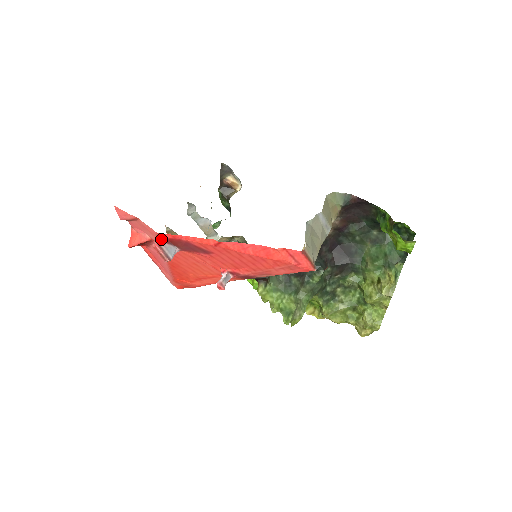
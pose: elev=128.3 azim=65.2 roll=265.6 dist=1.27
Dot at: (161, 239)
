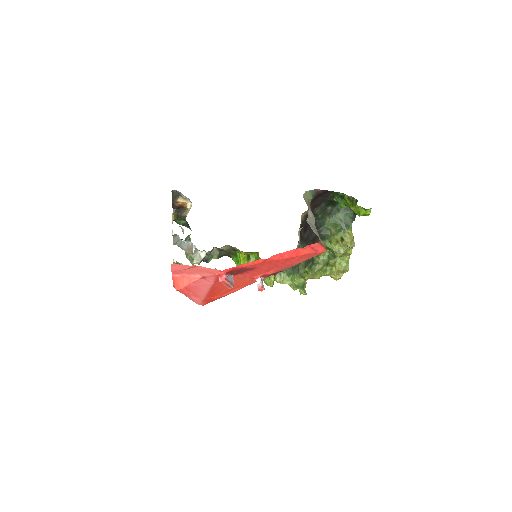
Dot at: (224, 274)
